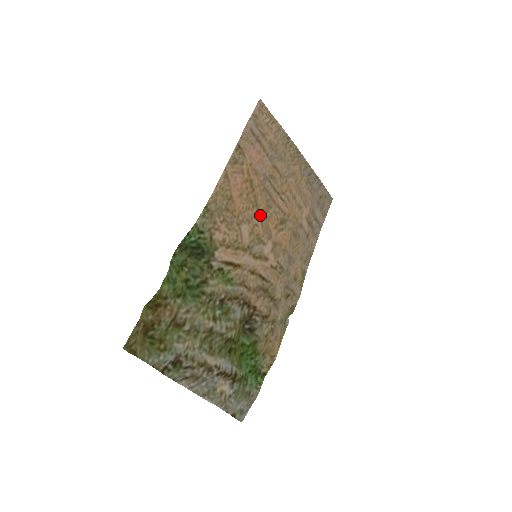
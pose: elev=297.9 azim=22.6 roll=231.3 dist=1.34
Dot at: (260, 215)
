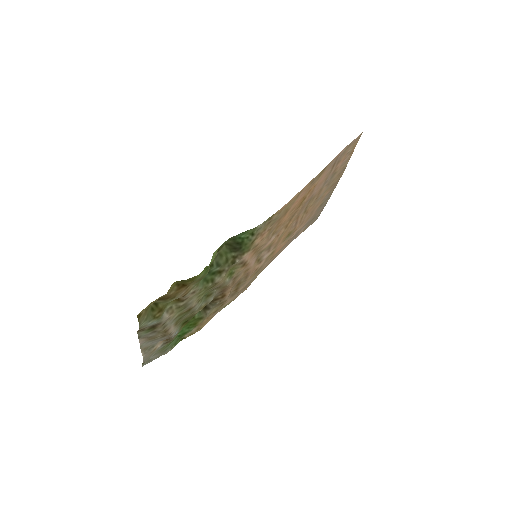
Dot at: (286, 228)
